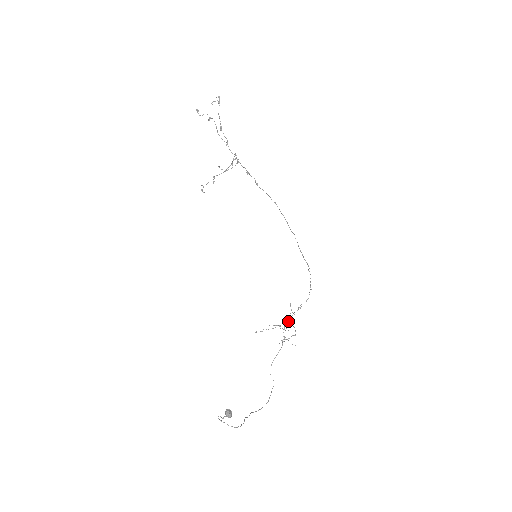
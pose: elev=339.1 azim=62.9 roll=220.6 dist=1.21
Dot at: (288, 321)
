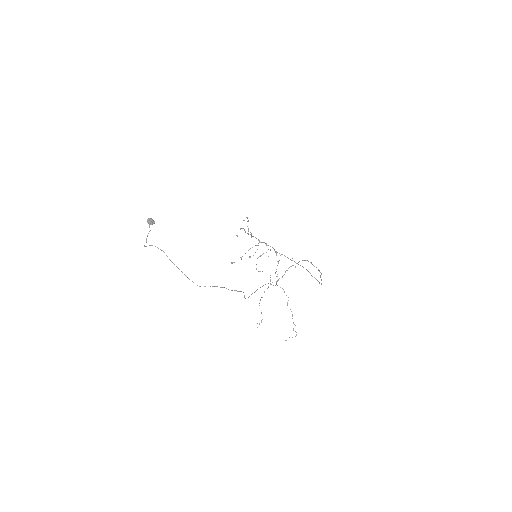
Dot at: occluded
